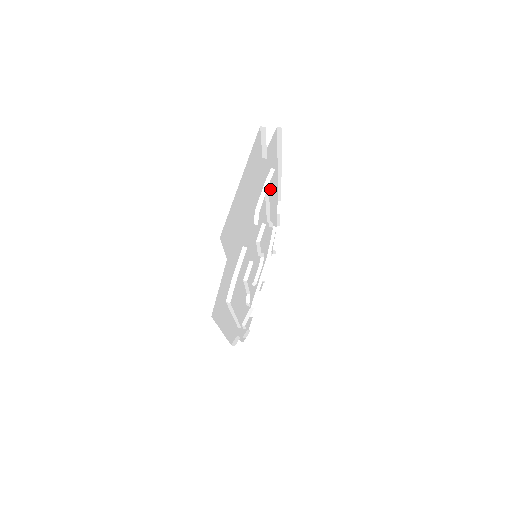
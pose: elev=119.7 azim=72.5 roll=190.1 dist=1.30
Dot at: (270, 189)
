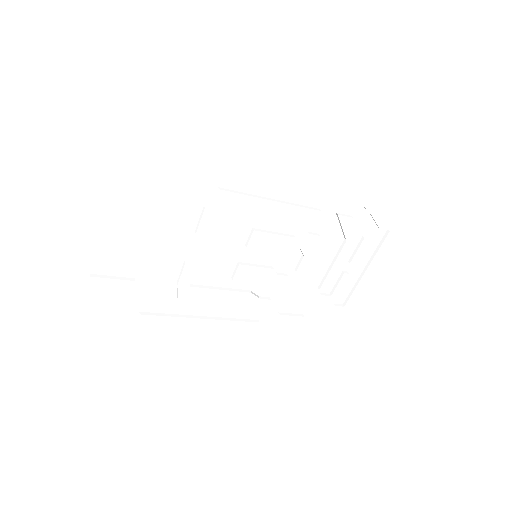
Dot at: (249, 198)
